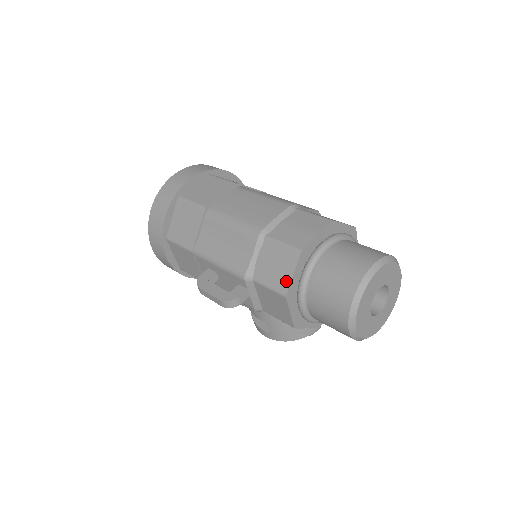
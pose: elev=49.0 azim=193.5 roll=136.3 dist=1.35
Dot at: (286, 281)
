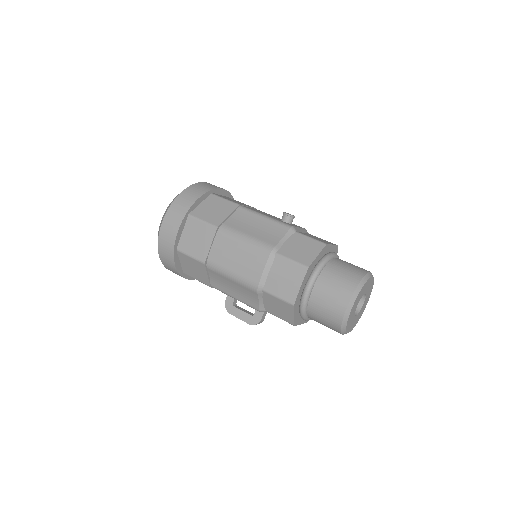
Dot at: (290, 319)
